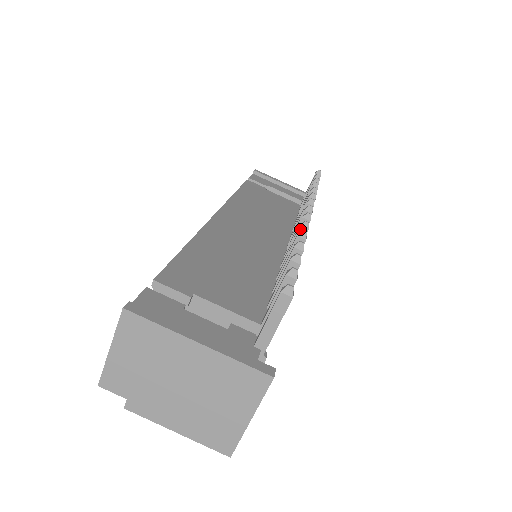
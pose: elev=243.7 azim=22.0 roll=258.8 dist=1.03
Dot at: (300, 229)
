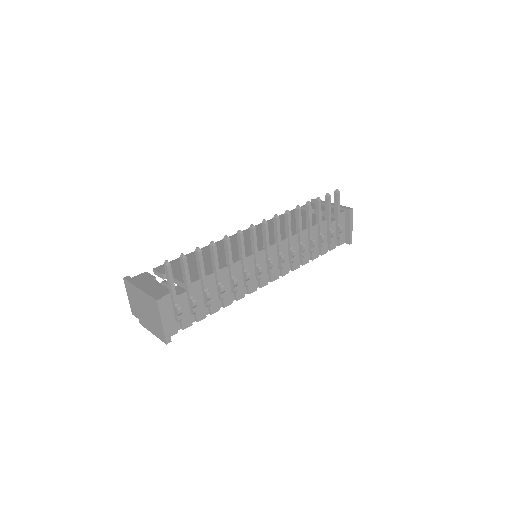
Dot at: (237, 235)
